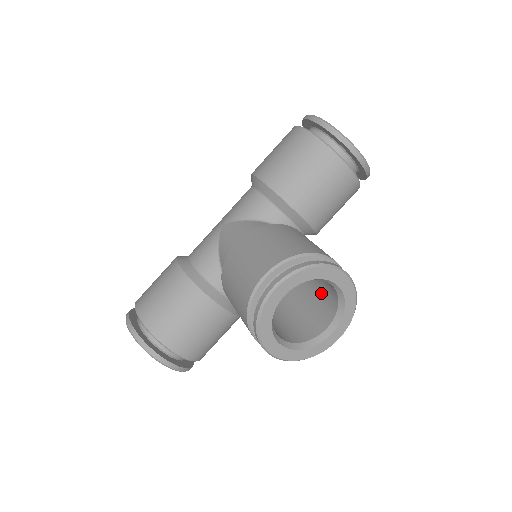
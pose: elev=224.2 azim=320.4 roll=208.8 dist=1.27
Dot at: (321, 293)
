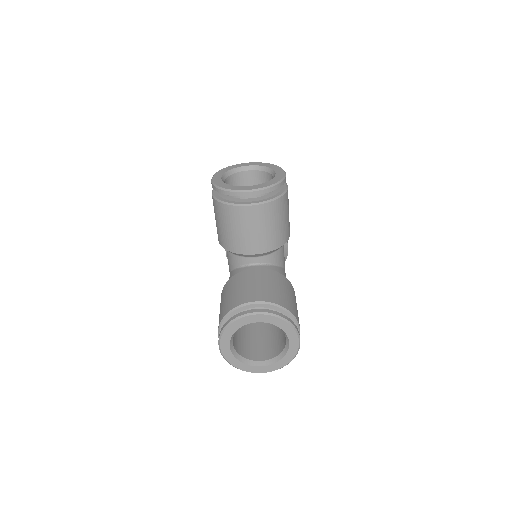
Dot at: occluded
